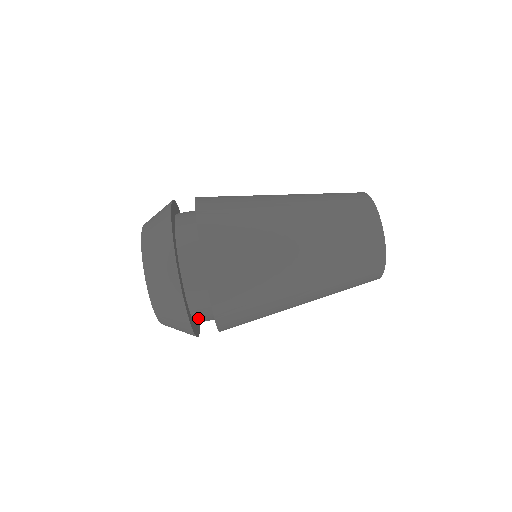
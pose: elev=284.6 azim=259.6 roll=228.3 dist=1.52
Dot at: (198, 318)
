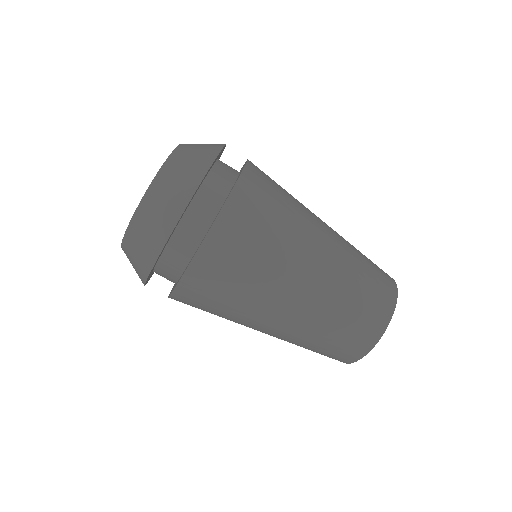
Dot at: occluded
